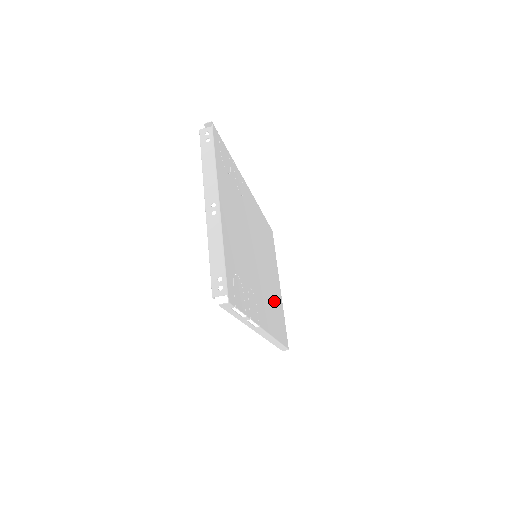
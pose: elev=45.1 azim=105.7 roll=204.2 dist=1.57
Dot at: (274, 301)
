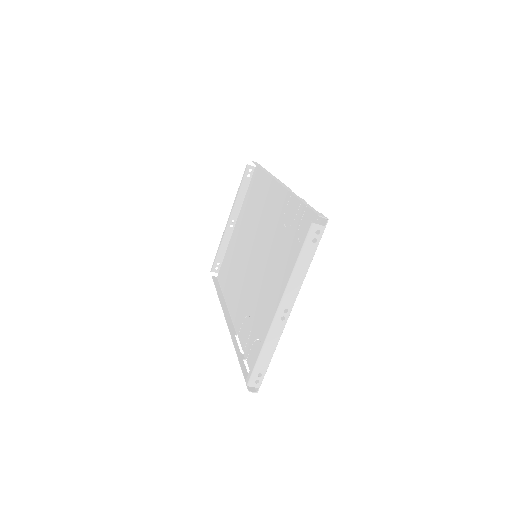
Dot at: (236, 261)
